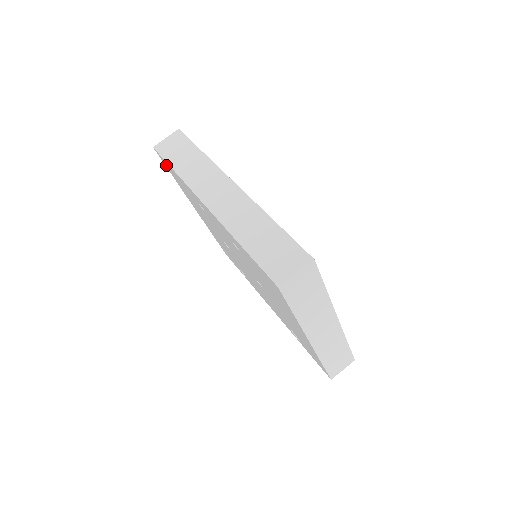
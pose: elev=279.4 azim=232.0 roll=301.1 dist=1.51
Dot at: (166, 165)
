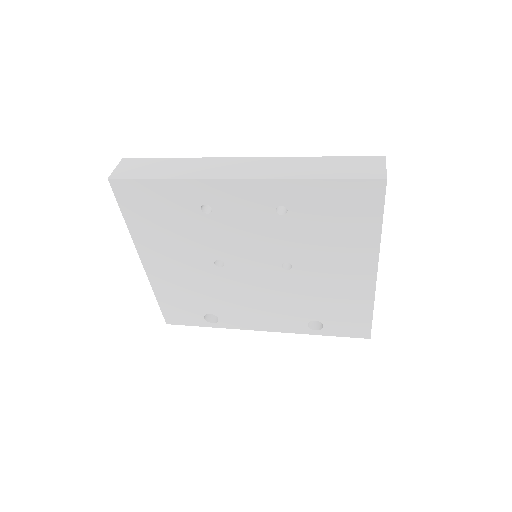
Dot at: (127, 196)
